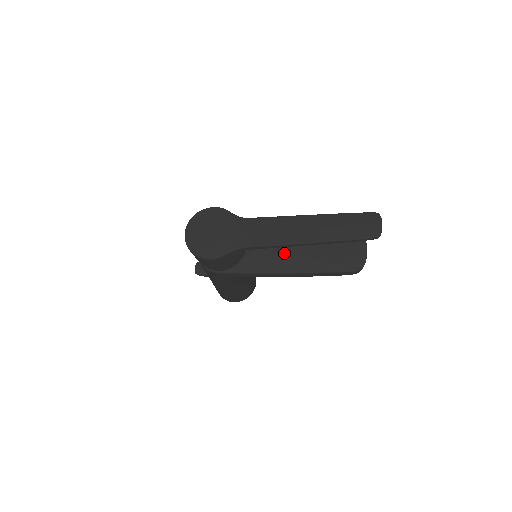
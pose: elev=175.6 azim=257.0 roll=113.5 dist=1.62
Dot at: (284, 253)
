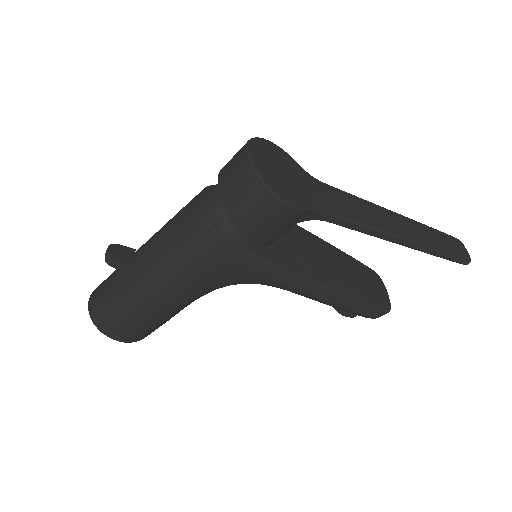
Dot at: (316, 259)
